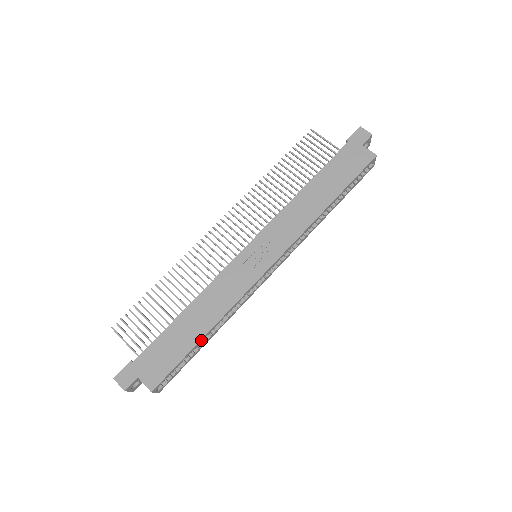
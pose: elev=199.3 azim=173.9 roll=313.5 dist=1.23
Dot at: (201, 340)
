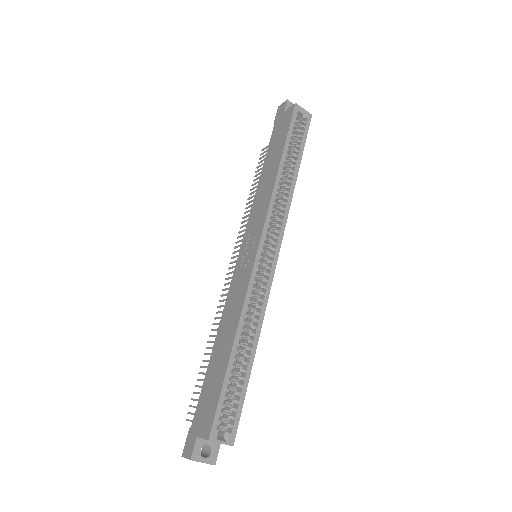
Dot at: (232, 355)
